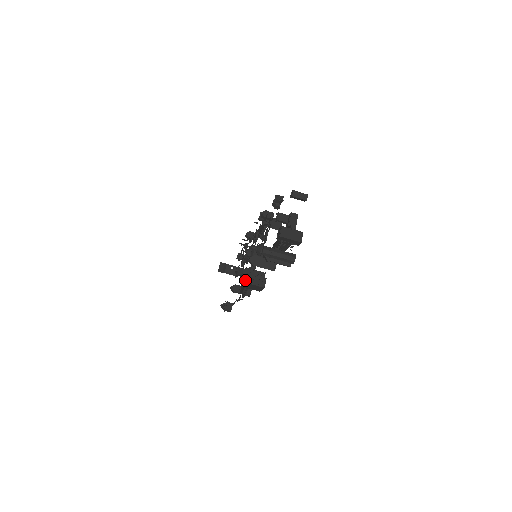
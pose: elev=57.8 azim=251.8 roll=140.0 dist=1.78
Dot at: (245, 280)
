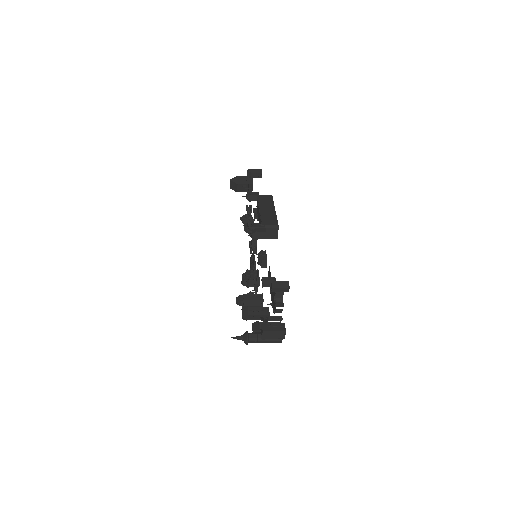
Dot at: (243, 319)
